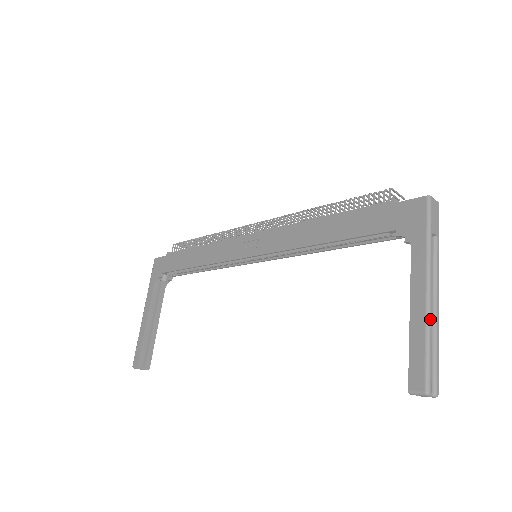
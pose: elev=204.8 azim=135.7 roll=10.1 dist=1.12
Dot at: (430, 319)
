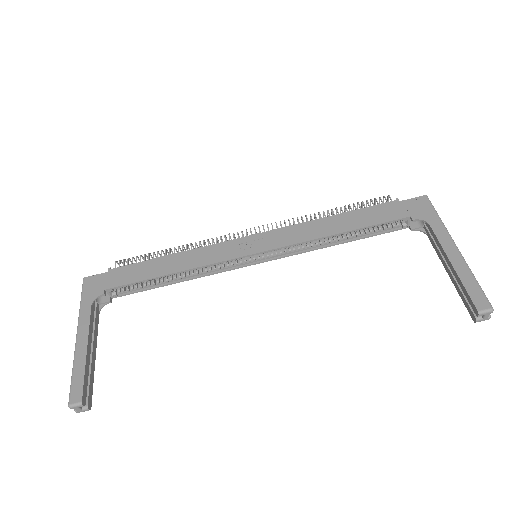
Dot at: occluded
